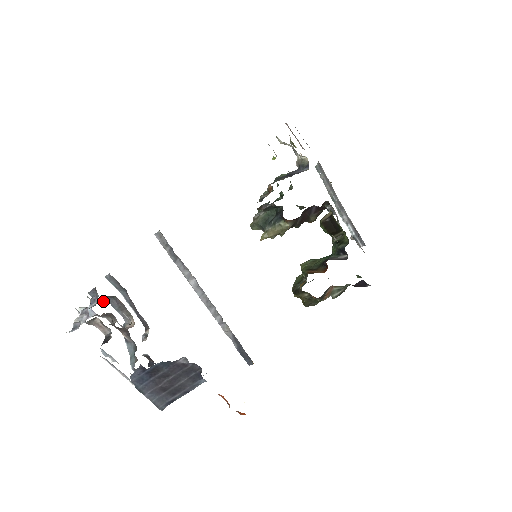
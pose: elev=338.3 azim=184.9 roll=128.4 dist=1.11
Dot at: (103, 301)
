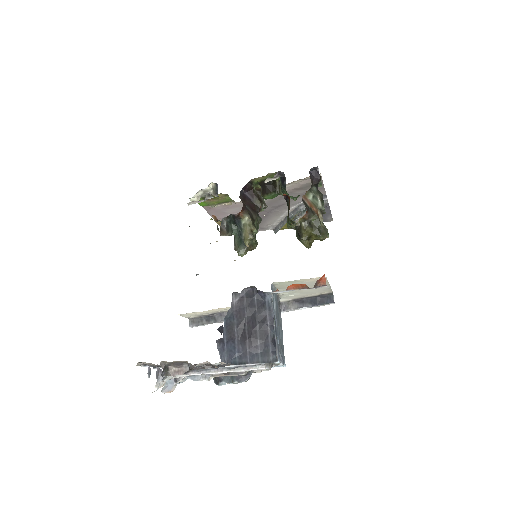
Dot at: occluded
